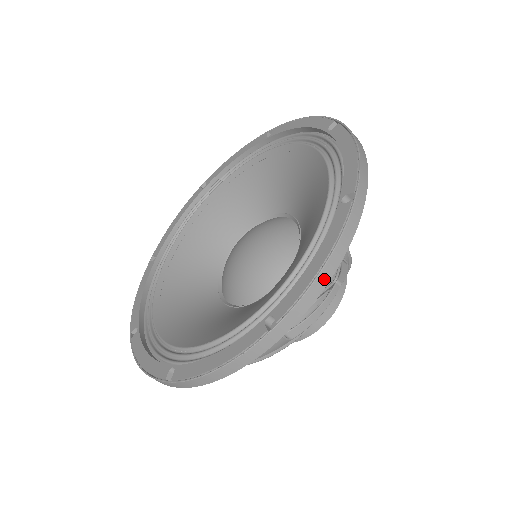
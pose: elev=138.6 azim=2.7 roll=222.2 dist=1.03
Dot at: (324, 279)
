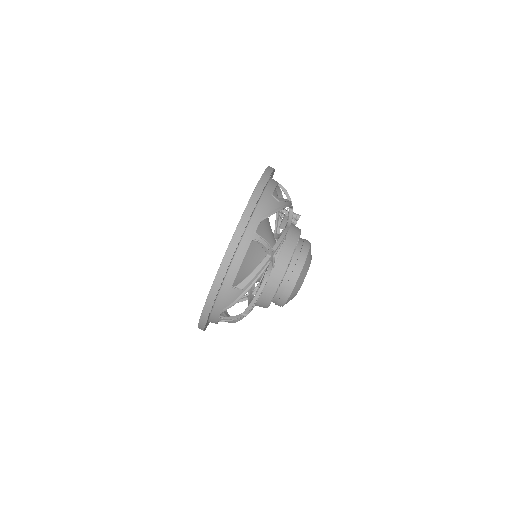
Dot at: (231, 251)
